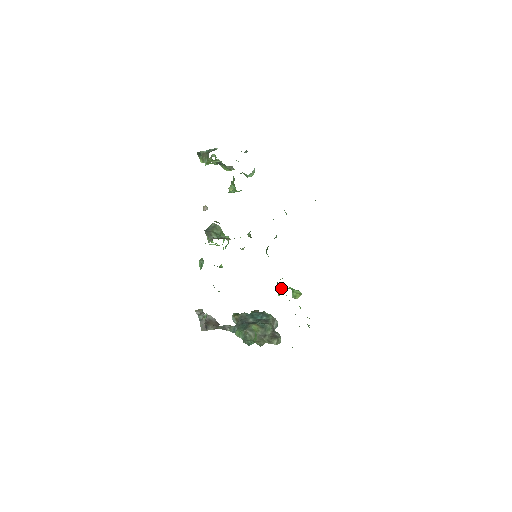
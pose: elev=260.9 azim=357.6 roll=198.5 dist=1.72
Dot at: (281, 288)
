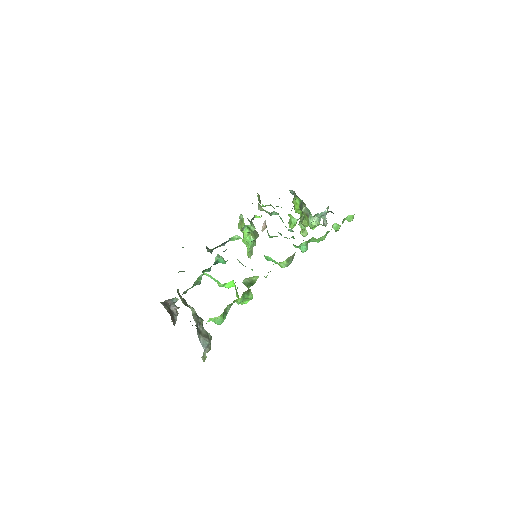
Dot at: occluded
